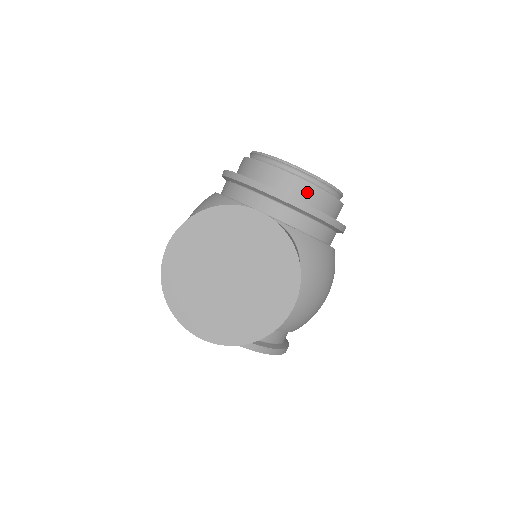
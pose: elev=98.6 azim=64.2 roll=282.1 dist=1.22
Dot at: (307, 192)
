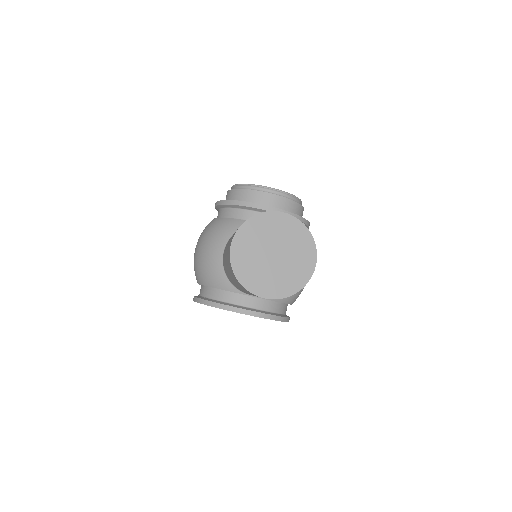
Dot at: (284, 204)
